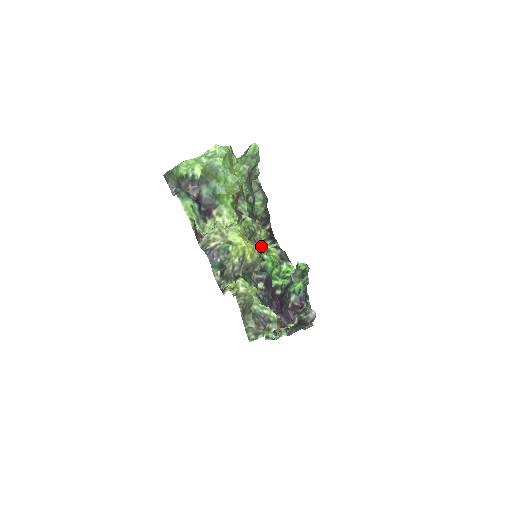
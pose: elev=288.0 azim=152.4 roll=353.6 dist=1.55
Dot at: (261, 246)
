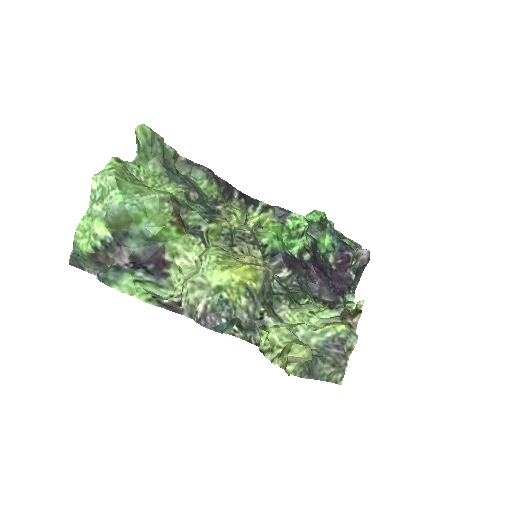
Dot at: (250, 235)
